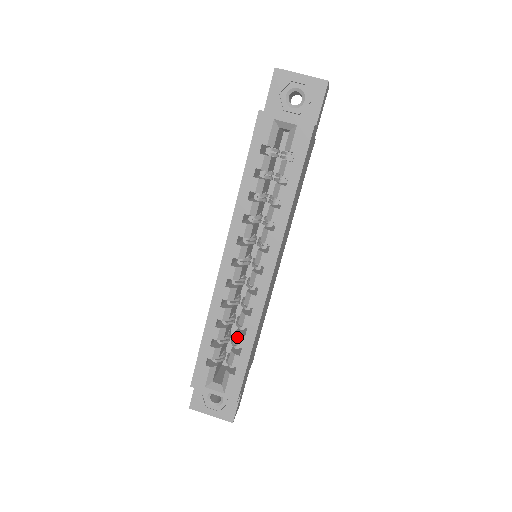
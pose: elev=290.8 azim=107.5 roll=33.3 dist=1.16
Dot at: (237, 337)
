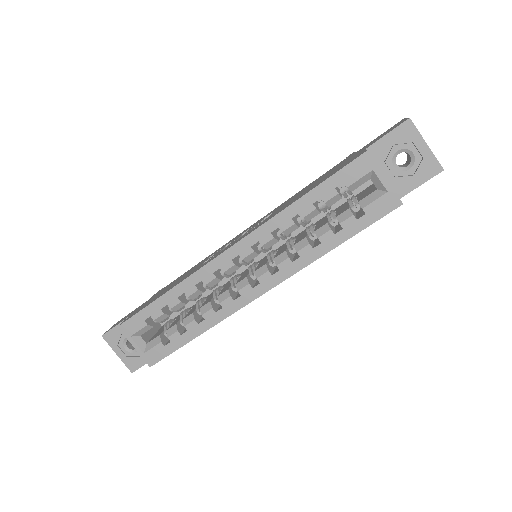
Dot at: (190, 319)
